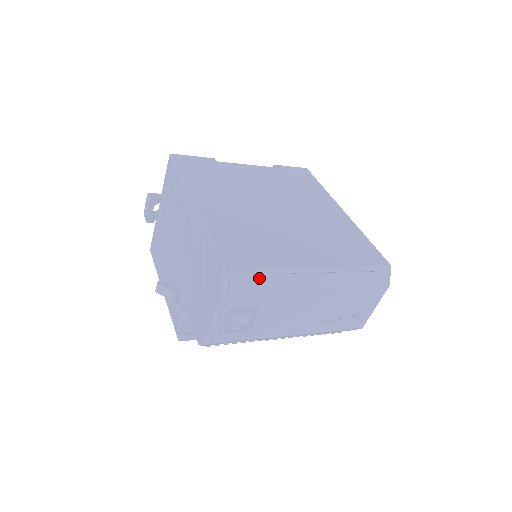
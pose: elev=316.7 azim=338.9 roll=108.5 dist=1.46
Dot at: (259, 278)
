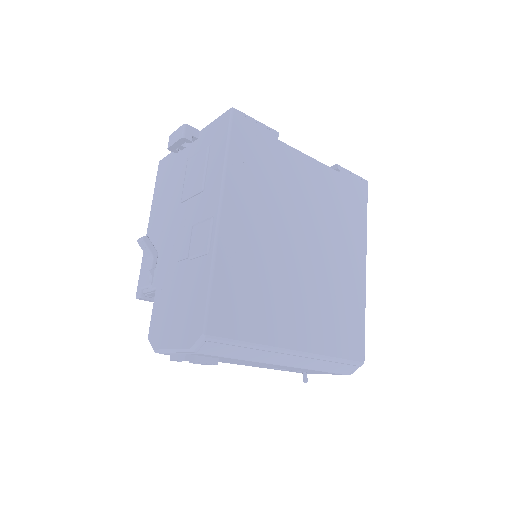
Dot at: (234, 348)
